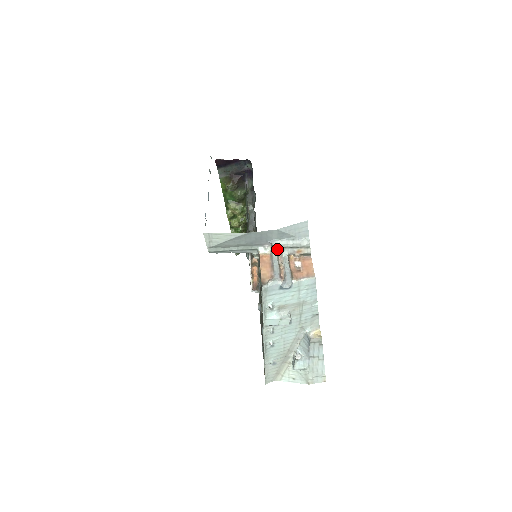
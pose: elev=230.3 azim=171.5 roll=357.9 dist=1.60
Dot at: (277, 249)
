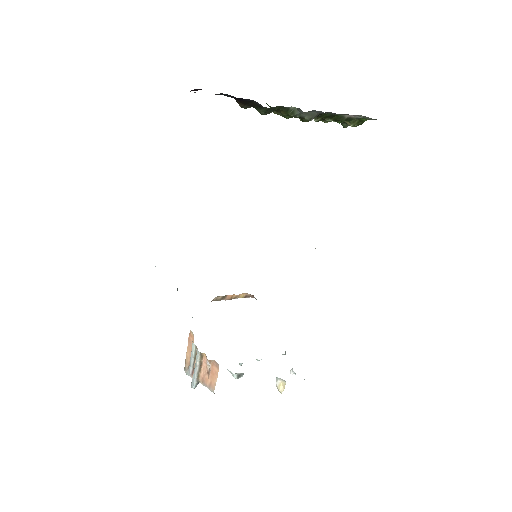
Dot at: occluded
